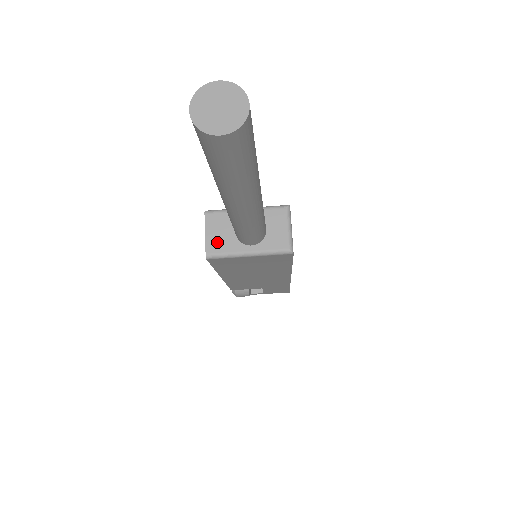
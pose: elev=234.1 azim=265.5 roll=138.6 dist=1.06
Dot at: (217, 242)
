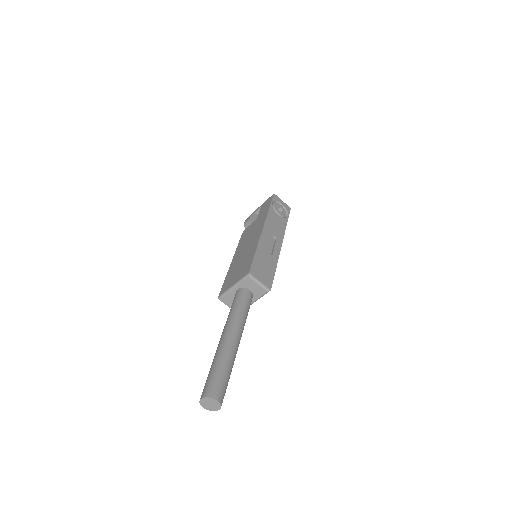
Dot at: occluded
